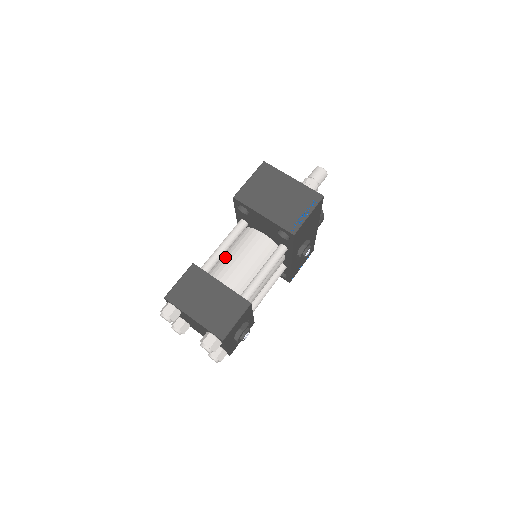
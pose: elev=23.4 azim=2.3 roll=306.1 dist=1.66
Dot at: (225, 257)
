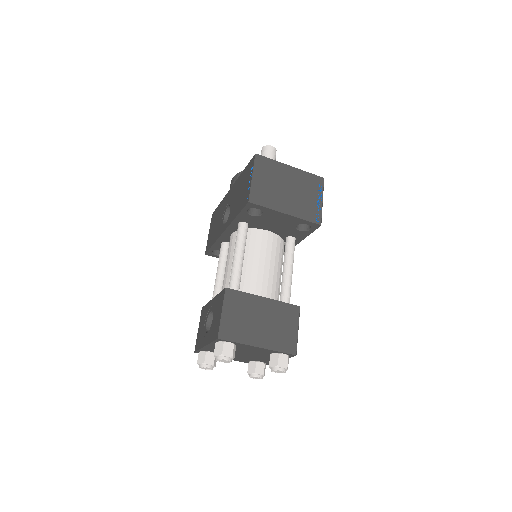
Dot at: (242, 268)
